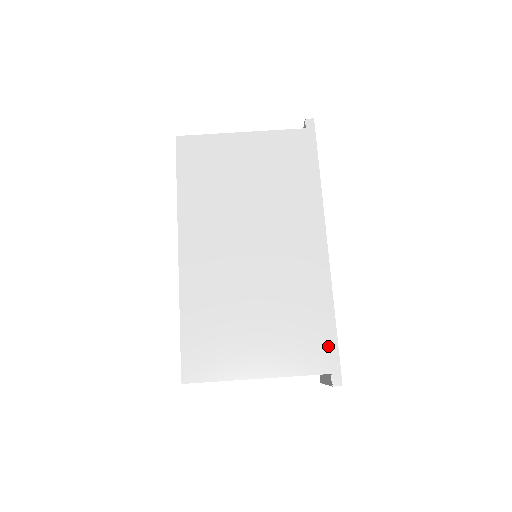
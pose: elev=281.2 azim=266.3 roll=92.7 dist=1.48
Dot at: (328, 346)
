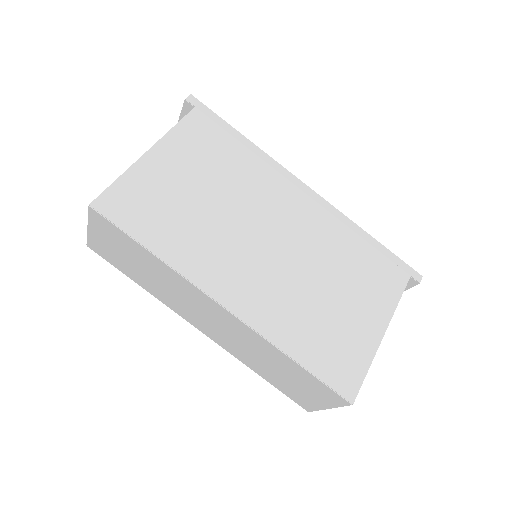
Dot at: (390, 260)
